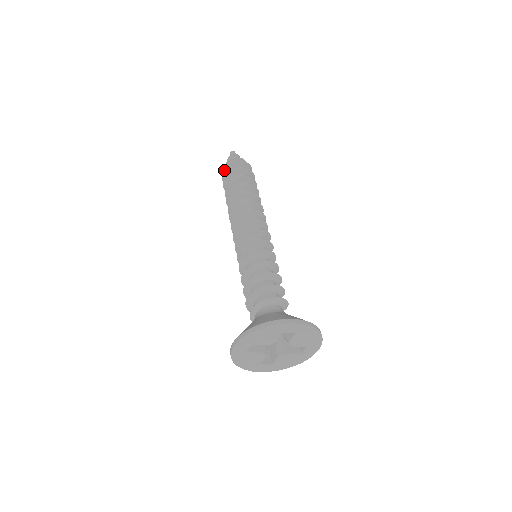
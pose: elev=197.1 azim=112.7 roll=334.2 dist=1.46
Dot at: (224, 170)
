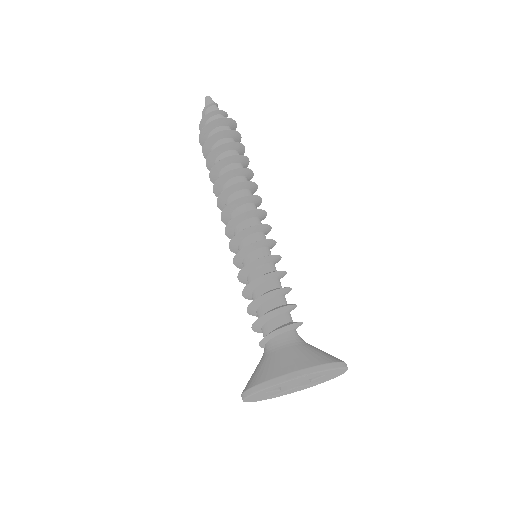
Dot at: (206, 126)
